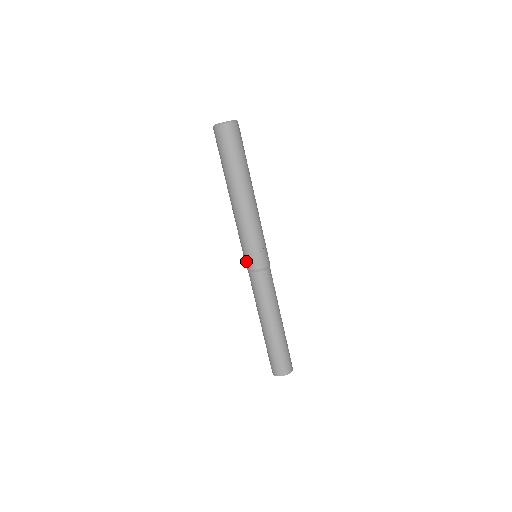
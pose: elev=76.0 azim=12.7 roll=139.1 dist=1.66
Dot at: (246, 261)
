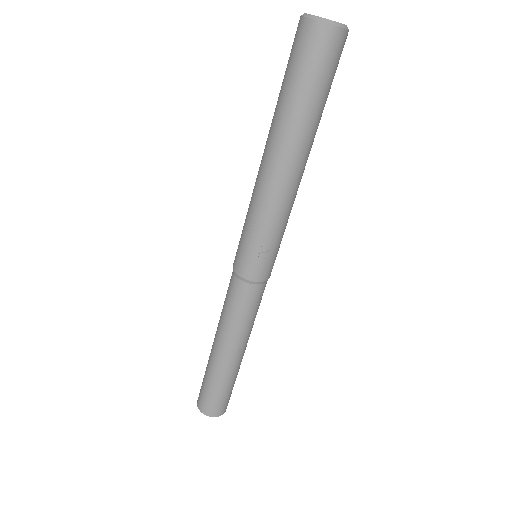
Dot at: (236, 254)
